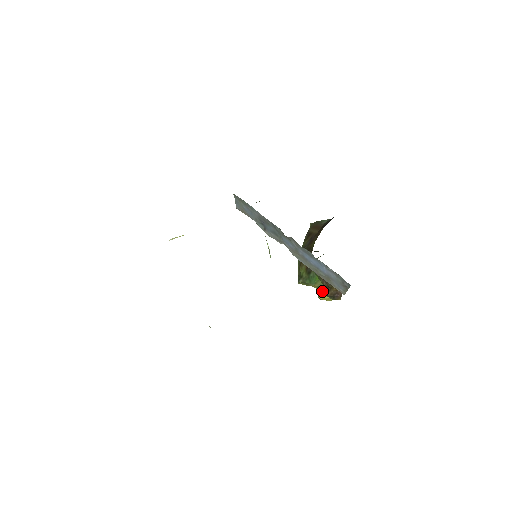
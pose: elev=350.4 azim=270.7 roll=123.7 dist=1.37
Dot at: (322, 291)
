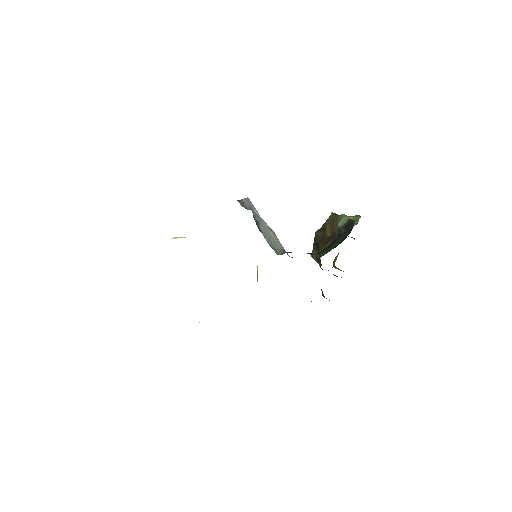
Dot at: (335, 266)
